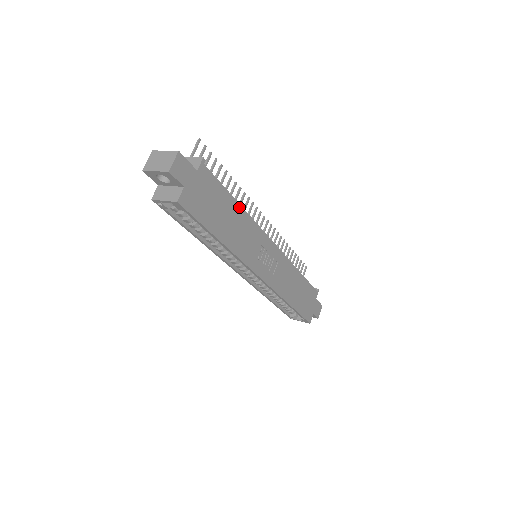
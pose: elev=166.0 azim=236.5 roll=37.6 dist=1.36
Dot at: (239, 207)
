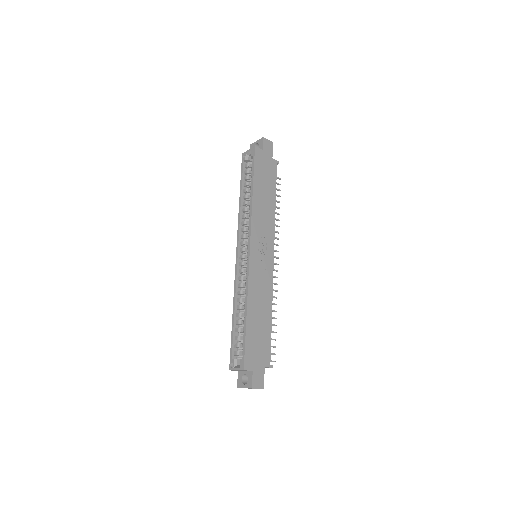
Dot at: (274, 203)
